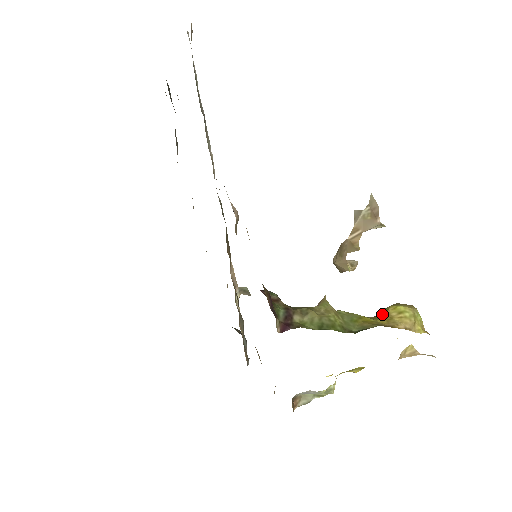
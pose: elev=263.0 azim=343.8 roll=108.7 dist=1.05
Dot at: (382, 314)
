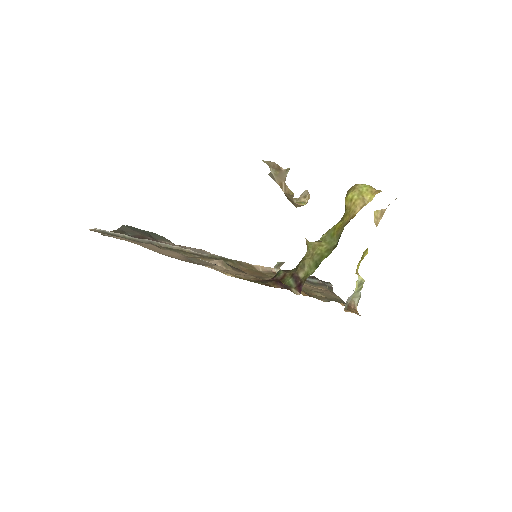
Dot at: (345, 210)
